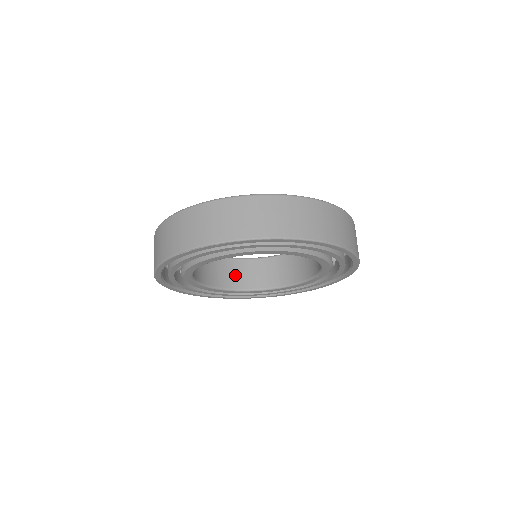
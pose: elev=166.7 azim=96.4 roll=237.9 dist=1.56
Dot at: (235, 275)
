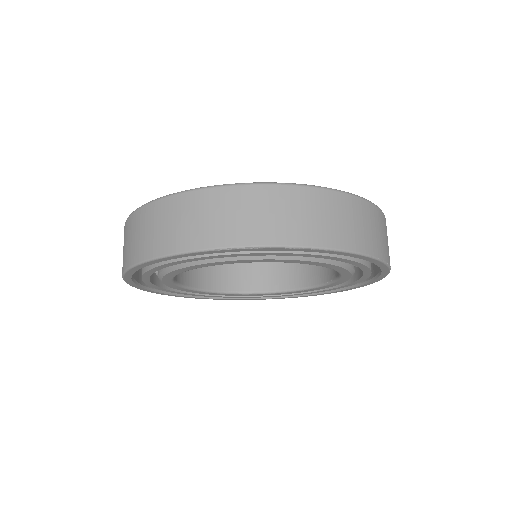
Dot at: (201, 270)
